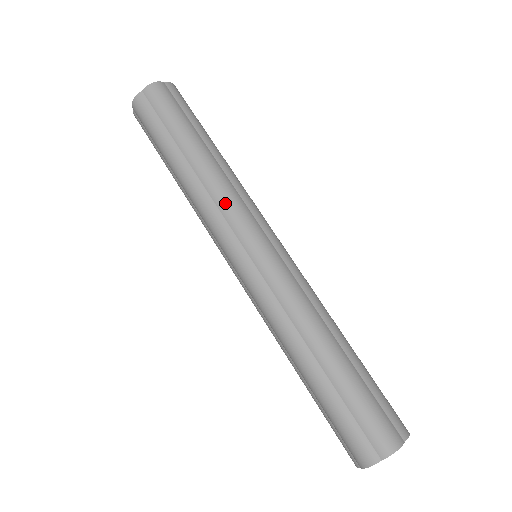
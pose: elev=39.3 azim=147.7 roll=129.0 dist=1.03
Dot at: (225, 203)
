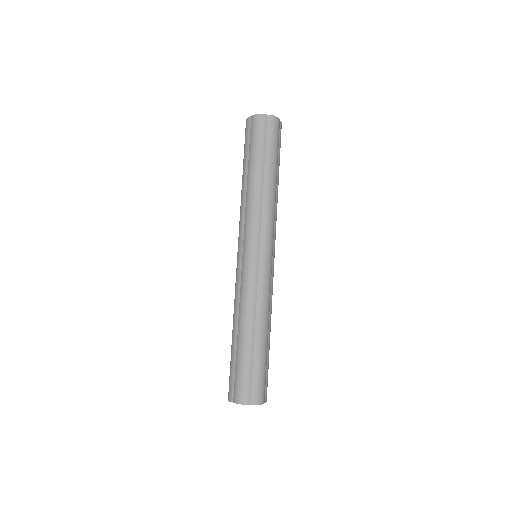
Dot at: (267, 218)
